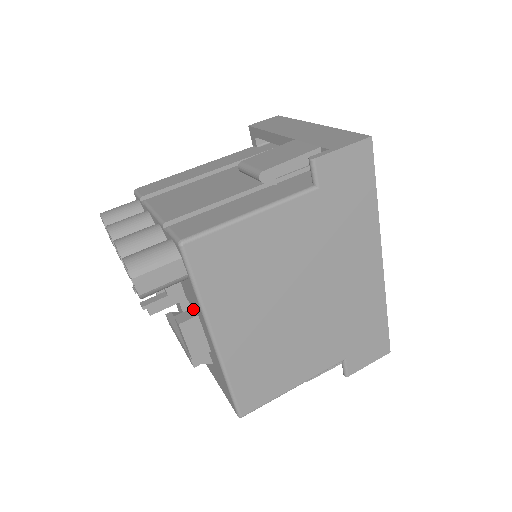
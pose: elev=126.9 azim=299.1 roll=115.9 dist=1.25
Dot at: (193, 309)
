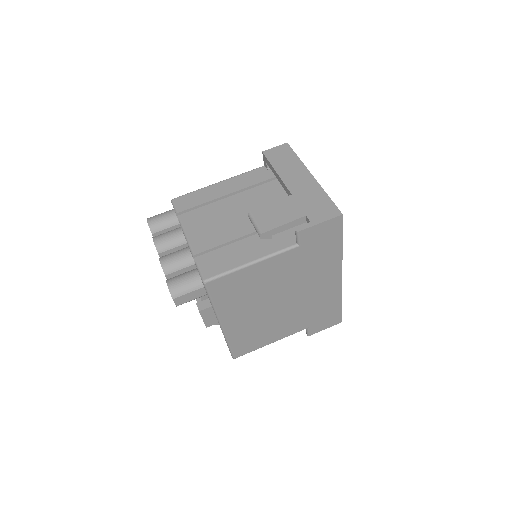
Dot at: (209, 300)
